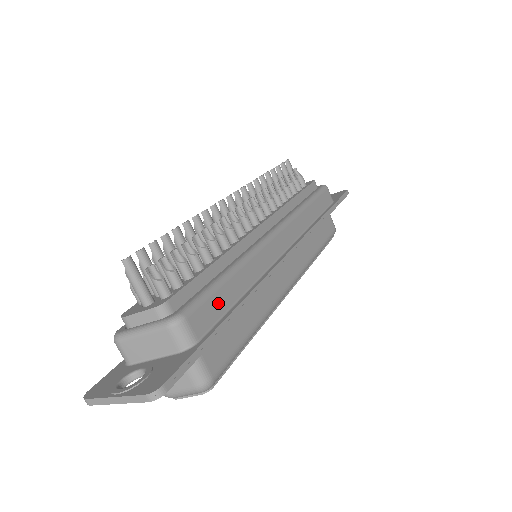
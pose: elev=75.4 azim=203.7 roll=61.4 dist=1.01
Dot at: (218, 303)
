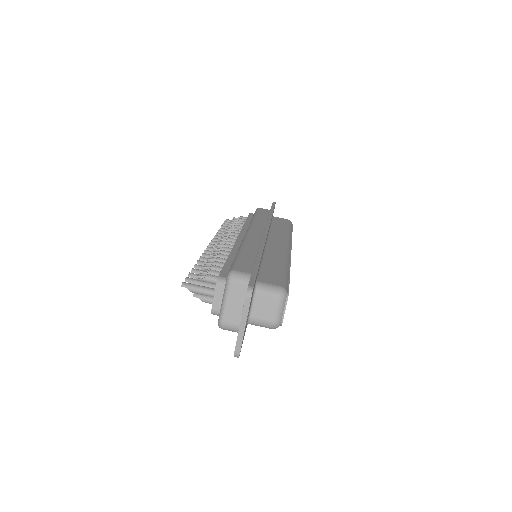
Dot at: (246, 261)
